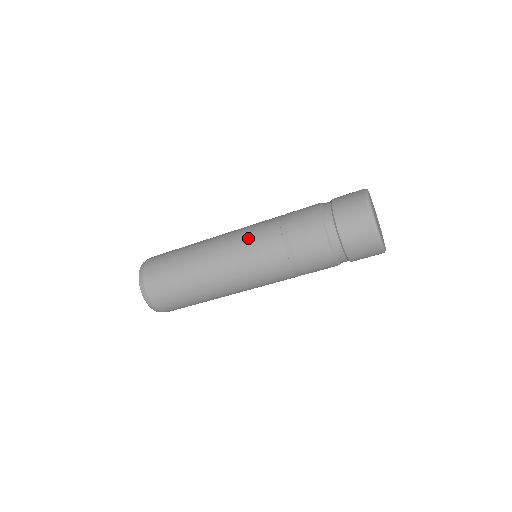
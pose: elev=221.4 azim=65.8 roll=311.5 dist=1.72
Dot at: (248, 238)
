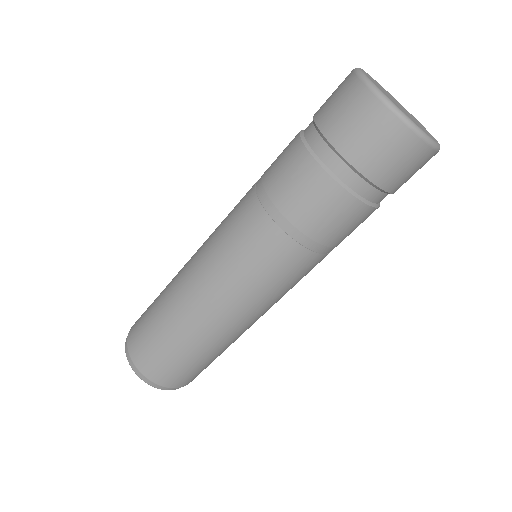
Dot at: occluded
